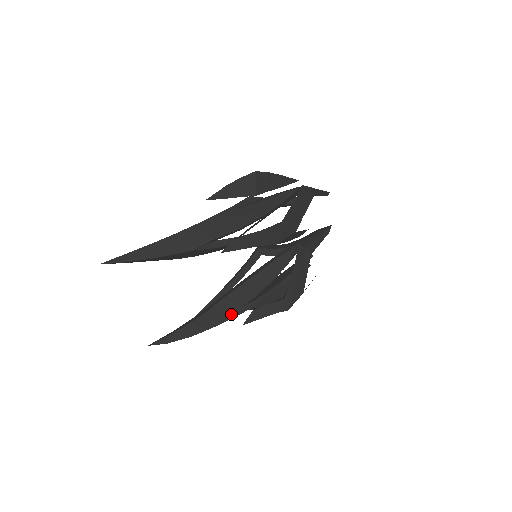
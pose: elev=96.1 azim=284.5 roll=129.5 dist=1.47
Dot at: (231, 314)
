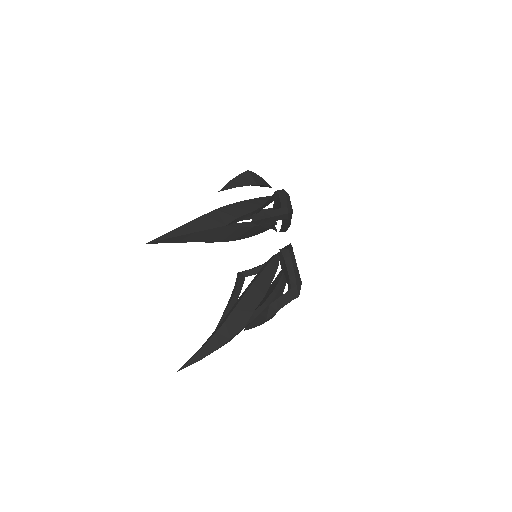
Dot at: (250, 315)
